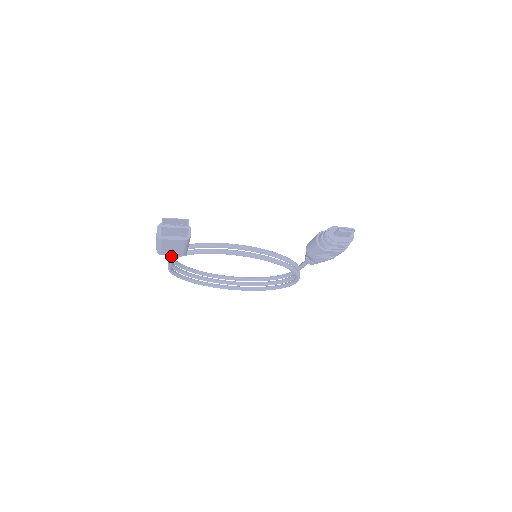
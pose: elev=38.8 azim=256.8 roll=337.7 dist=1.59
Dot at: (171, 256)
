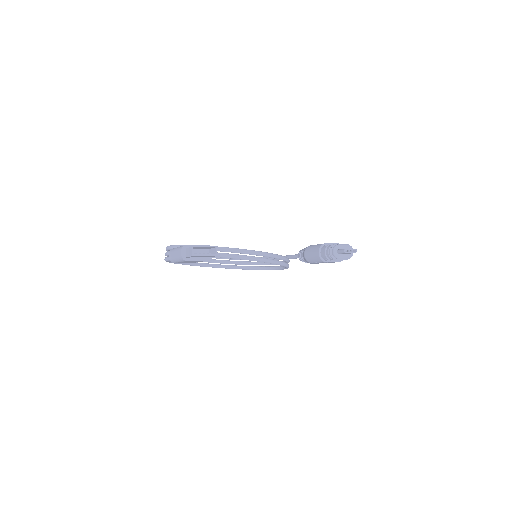
Dot at: occluded
